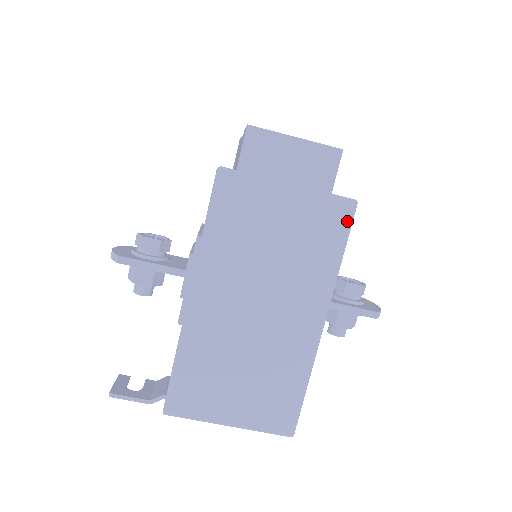
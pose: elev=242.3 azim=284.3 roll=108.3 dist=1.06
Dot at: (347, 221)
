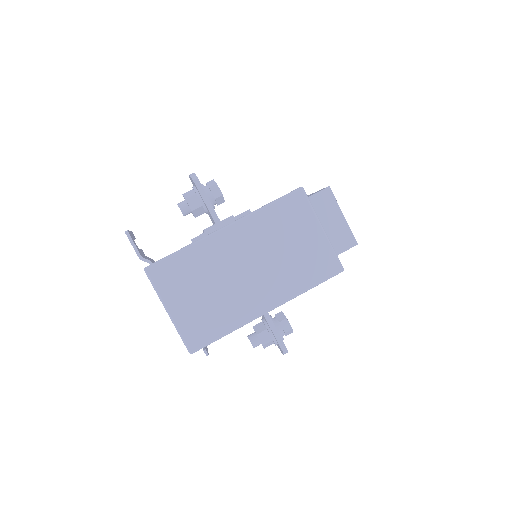
Dot at: (331, 274)
